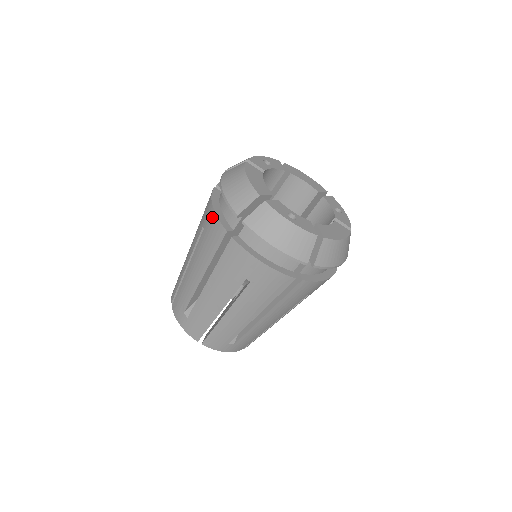
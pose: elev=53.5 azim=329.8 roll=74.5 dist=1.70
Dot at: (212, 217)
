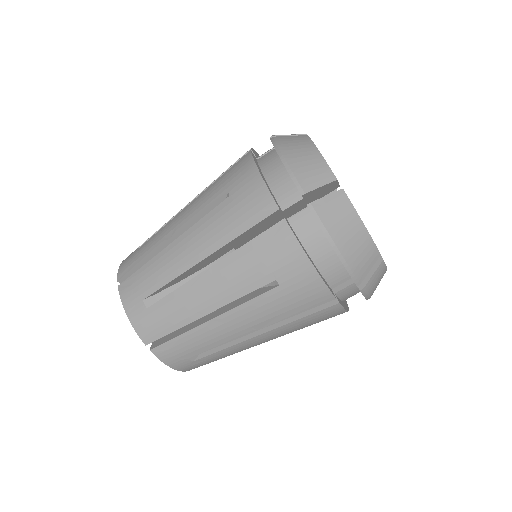
Dot at: occluded
